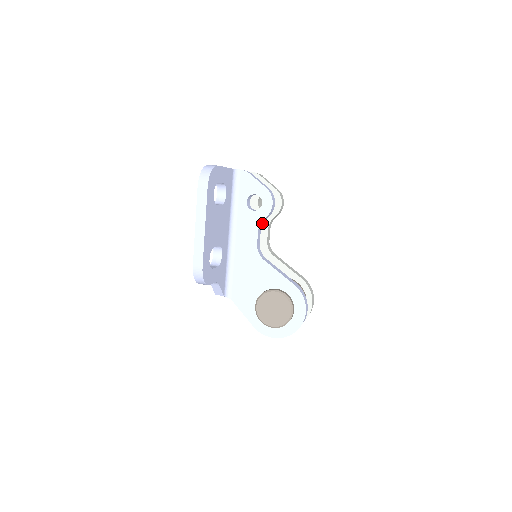
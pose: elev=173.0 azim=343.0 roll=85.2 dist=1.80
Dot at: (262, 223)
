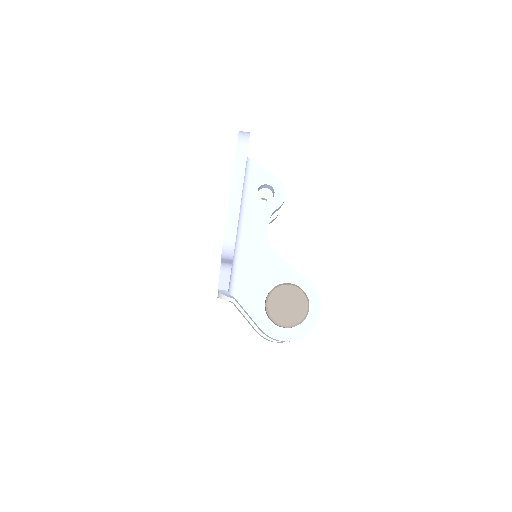
Dot at: occluded
